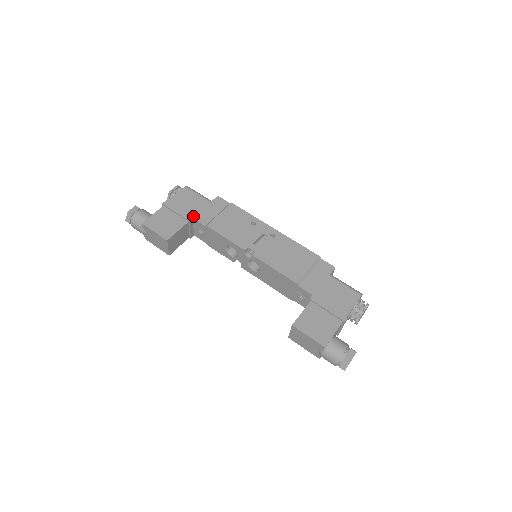
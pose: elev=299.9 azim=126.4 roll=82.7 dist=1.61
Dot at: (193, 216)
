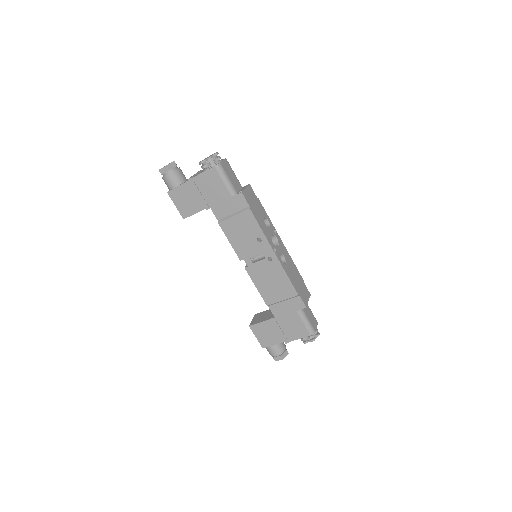
Dot at: (211, 206)
